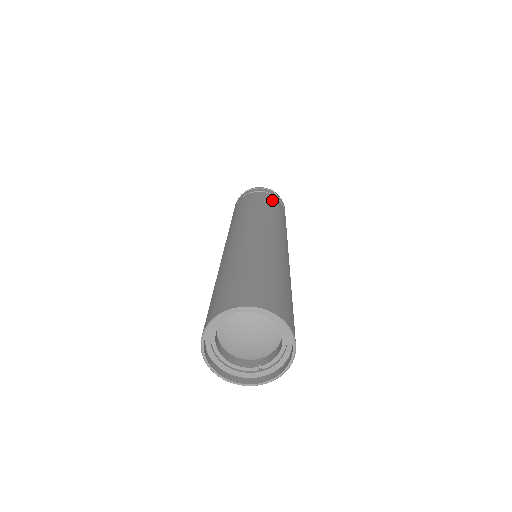
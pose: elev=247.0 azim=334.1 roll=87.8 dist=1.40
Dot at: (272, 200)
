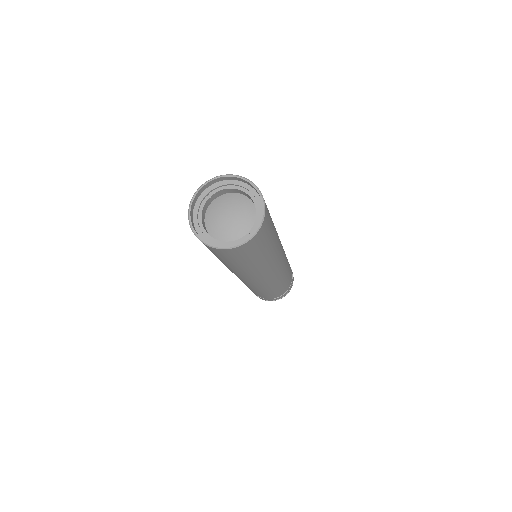
Dot at: occluded
